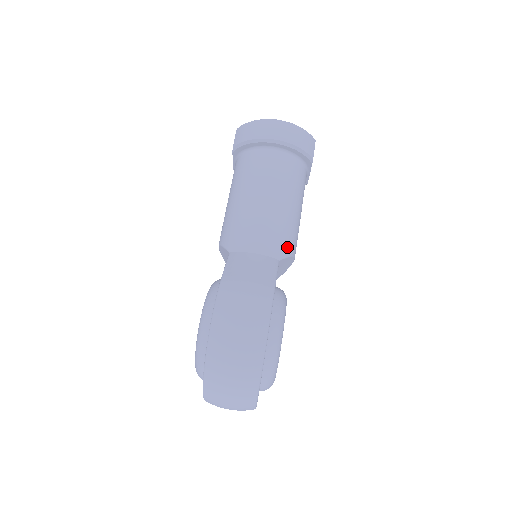
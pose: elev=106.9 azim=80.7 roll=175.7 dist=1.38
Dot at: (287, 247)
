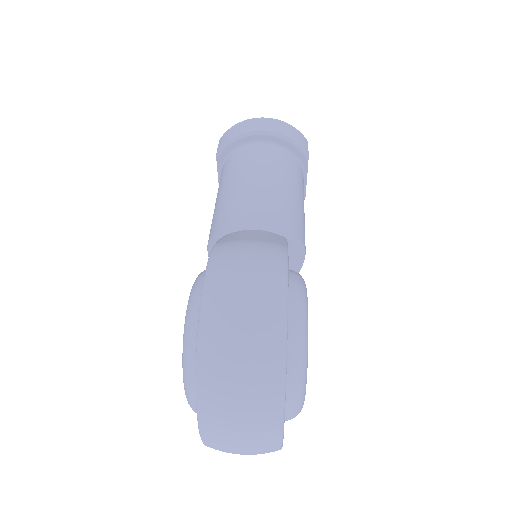
Dot at: (294, 229)
